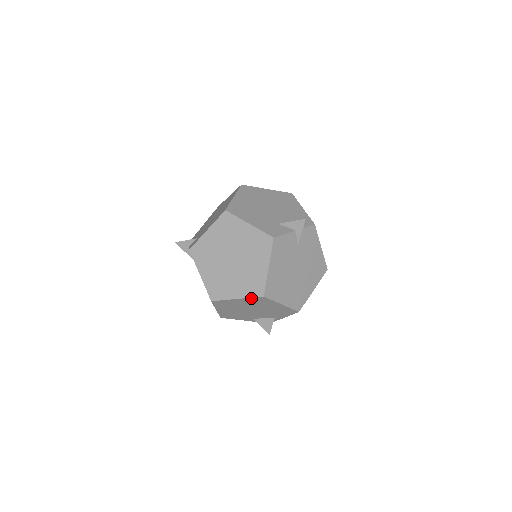
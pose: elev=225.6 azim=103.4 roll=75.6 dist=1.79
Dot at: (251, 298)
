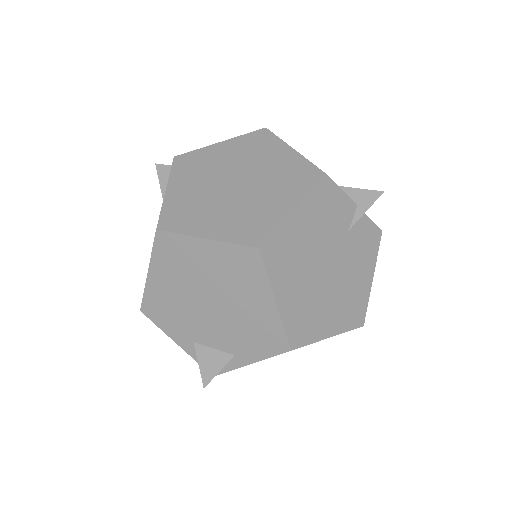
Dot at: (232, 247)
